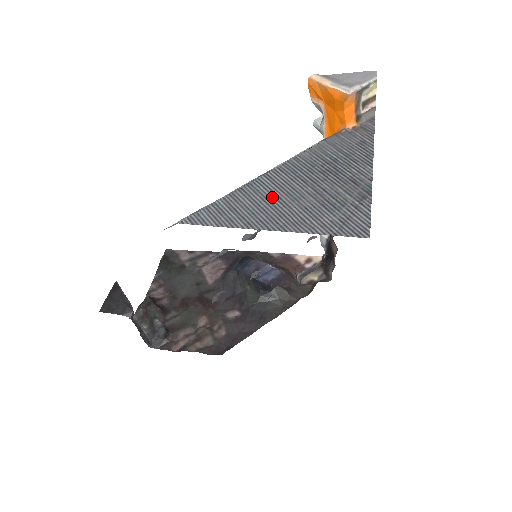
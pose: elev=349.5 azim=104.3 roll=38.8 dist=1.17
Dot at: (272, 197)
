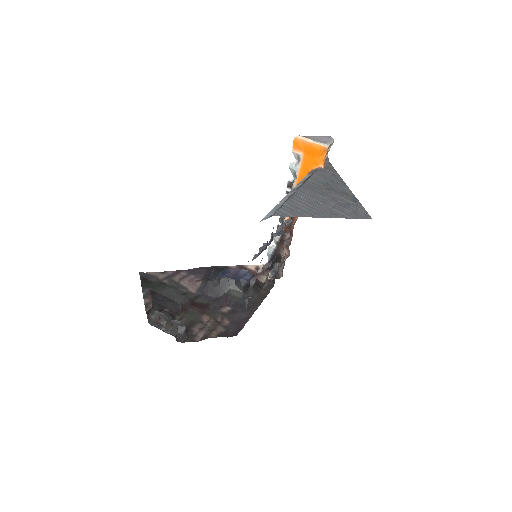
Dot at: (312, 201)
